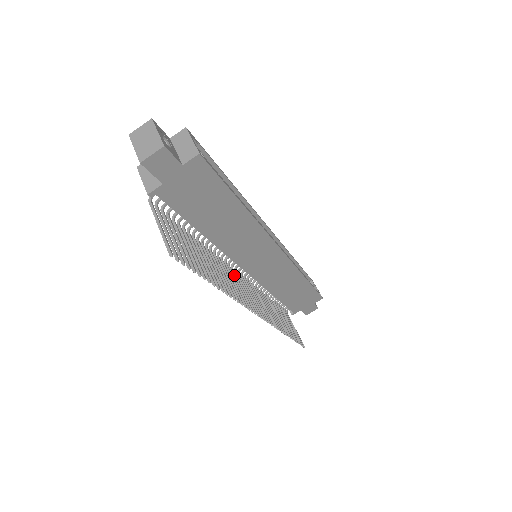
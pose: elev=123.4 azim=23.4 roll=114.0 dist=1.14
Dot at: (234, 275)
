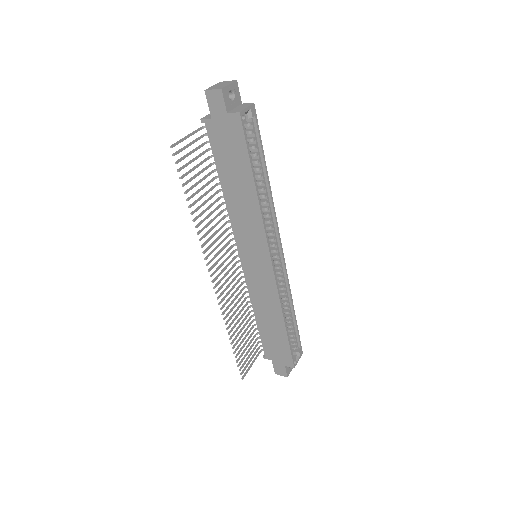
Dot at: (226, 246)
